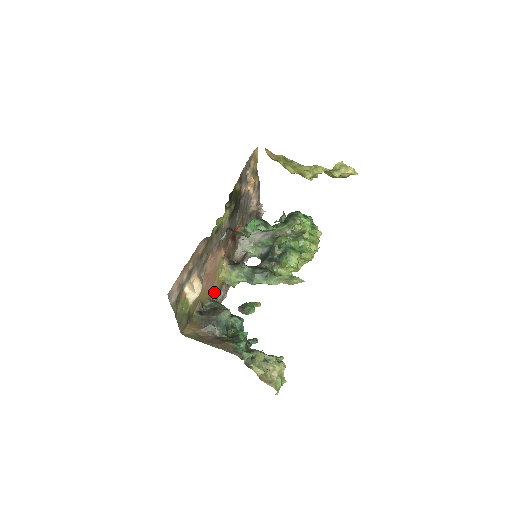
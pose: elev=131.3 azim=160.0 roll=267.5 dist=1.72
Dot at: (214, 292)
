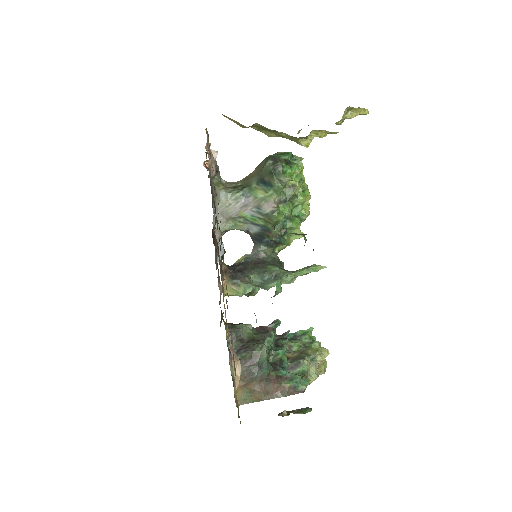
Dot at: occluded
